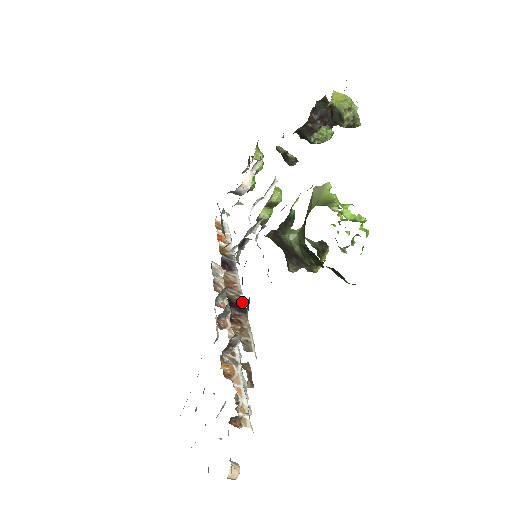
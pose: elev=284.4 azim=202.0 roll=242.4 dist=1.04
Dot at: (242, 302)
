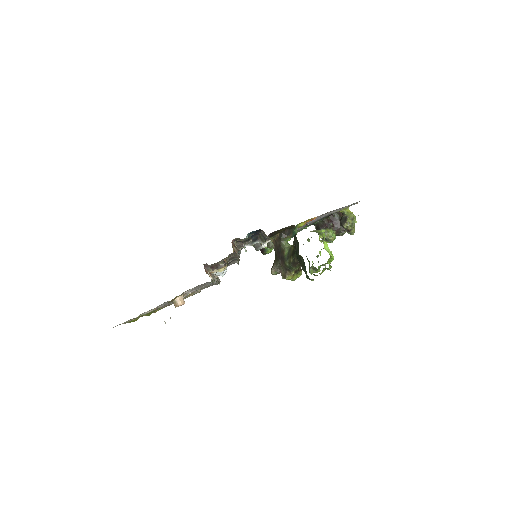
Dot at: occluded
